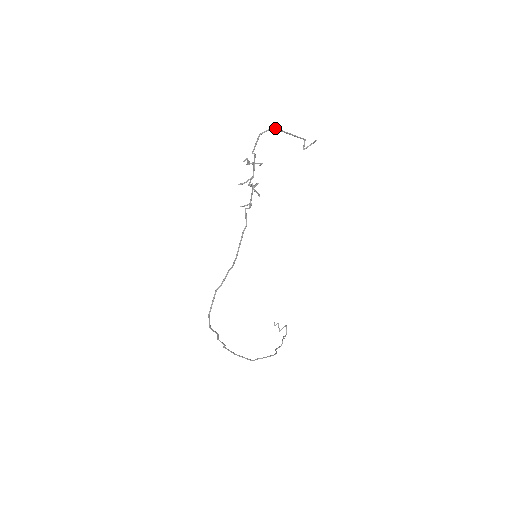
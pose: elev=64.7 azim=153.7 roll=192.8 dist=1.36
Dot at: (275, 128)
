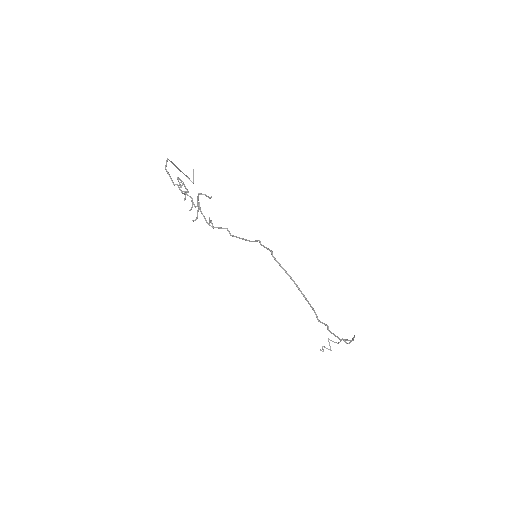
Dot at: occluded
